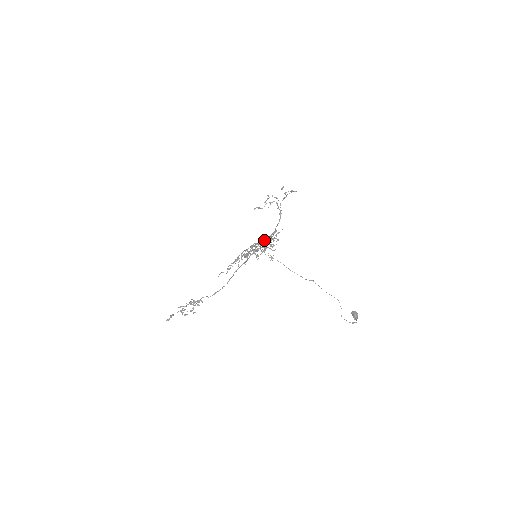
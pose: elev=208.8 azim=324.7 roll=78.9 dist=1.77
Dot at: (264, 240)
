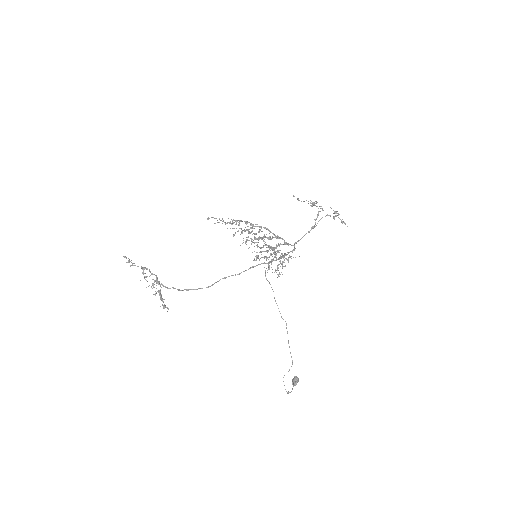
Dot at: (276, 237)
